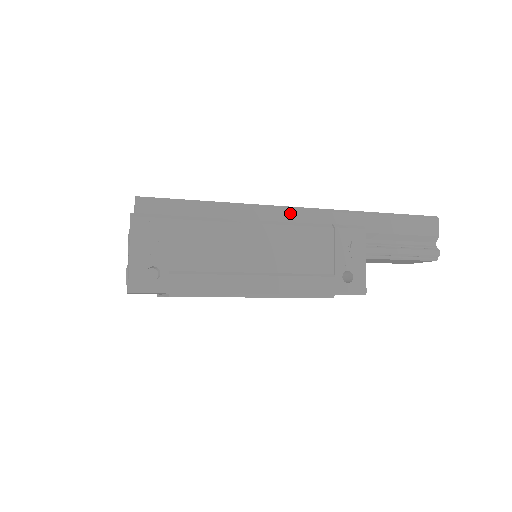
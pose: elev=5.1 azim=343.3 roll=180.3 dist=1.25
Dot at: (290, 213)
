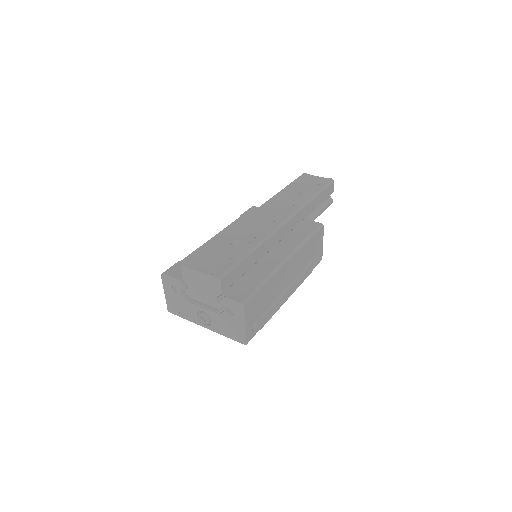
Dot at: (283, 229)
